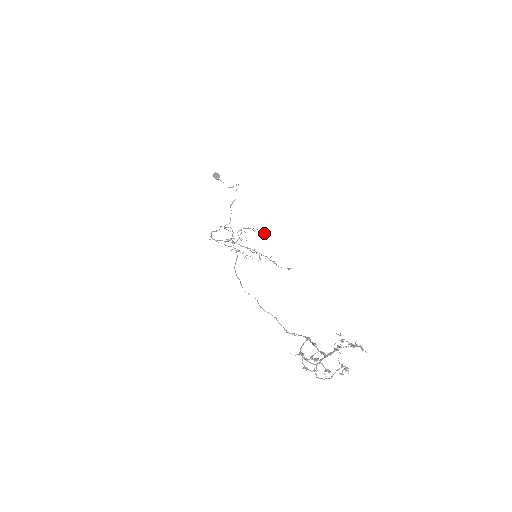
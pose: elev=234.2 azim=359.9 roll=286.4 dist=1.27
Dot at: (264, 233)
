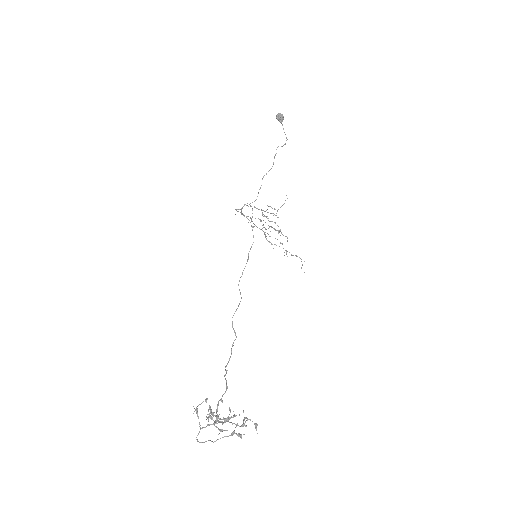
Dot at: (278, 226)
